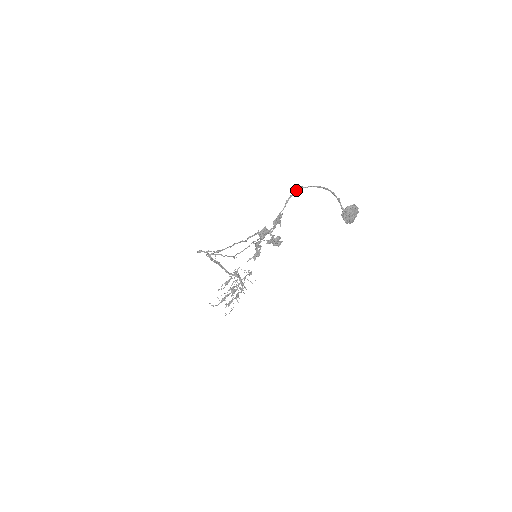
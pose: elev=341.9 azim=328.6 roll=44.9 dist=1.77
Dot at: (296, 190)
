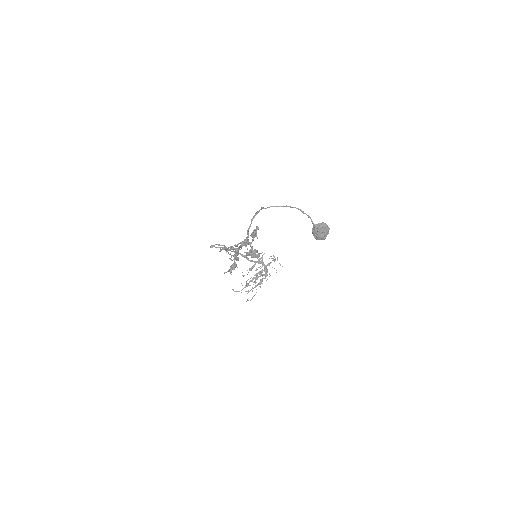
Dot at: occluded
